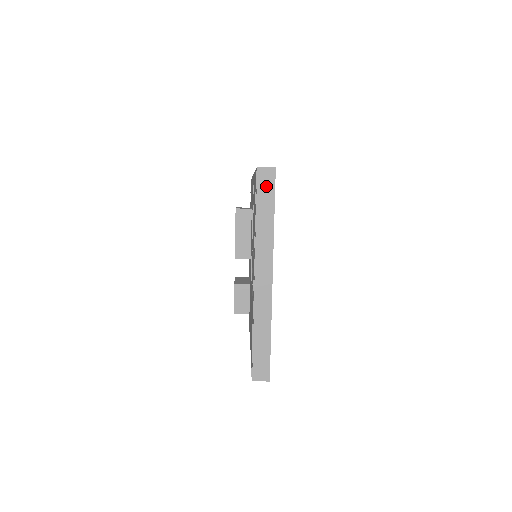
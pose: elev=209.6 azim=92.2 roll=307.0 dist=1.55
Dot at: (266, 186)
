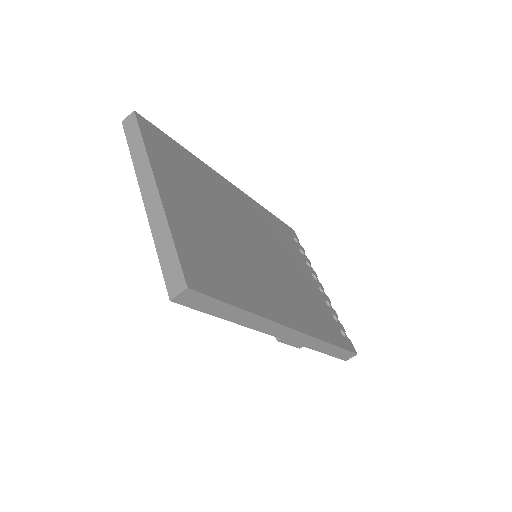
Dot at: (131, 127)
